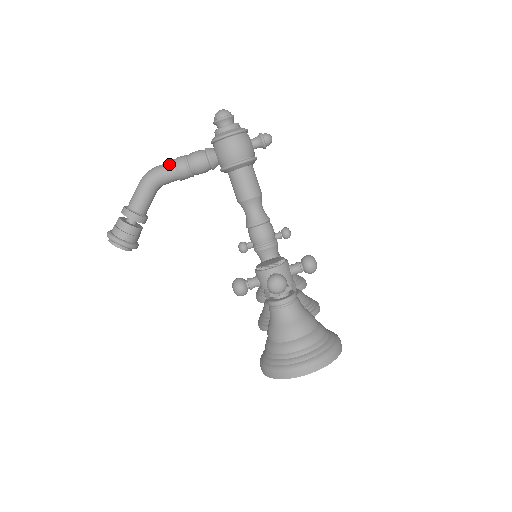
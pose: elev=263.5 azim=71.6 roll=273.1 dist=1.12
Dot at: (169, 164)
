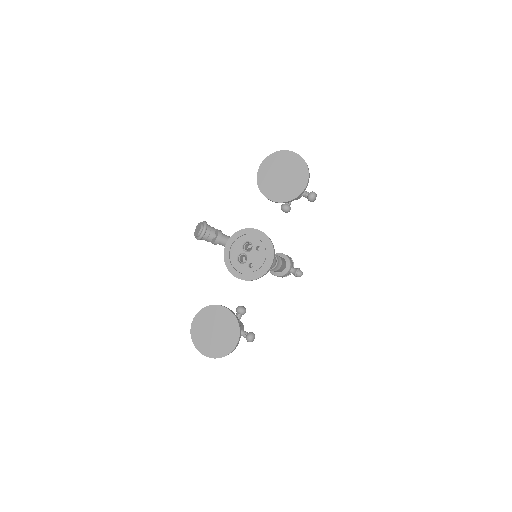
Dot at: occluded
